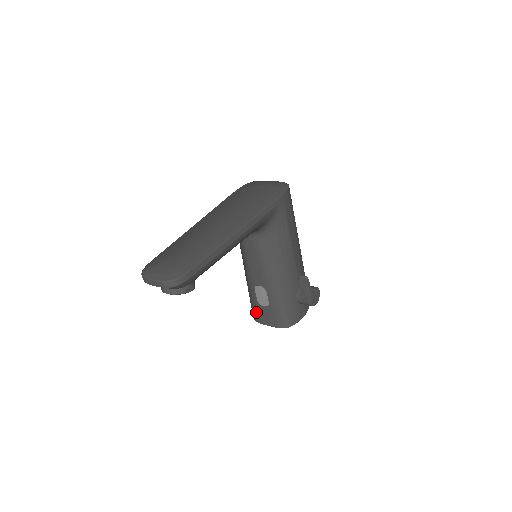
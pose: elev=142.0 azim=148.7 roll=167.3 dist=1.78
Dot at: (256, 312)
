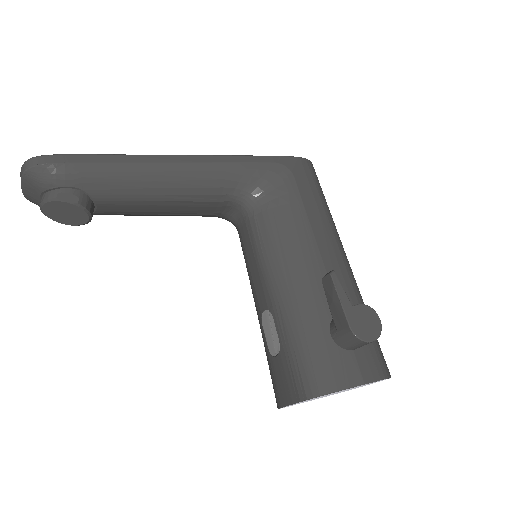
Dot at: (273, 381)
